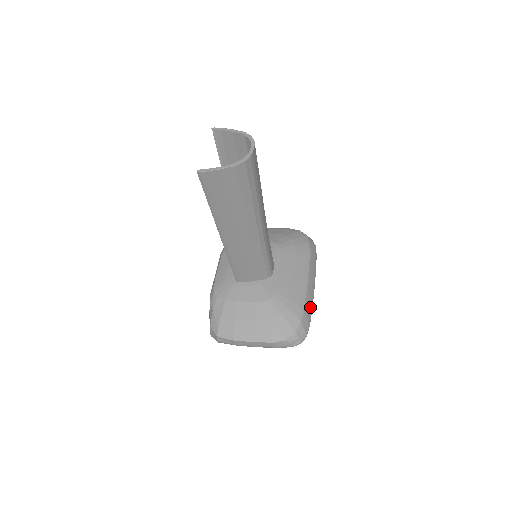
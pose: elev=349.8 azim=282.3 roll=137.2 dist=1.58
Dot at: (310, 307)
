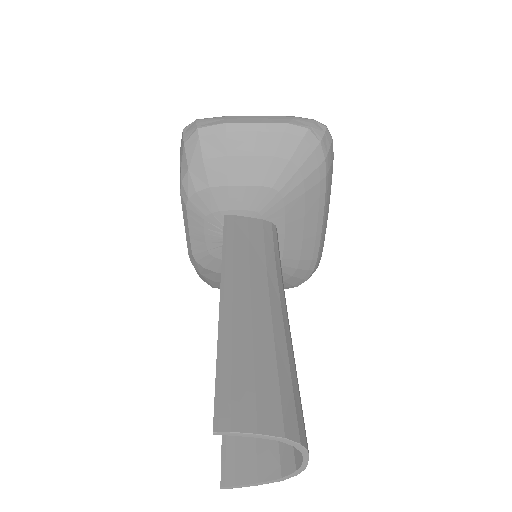
Dot at: (323, 242)
